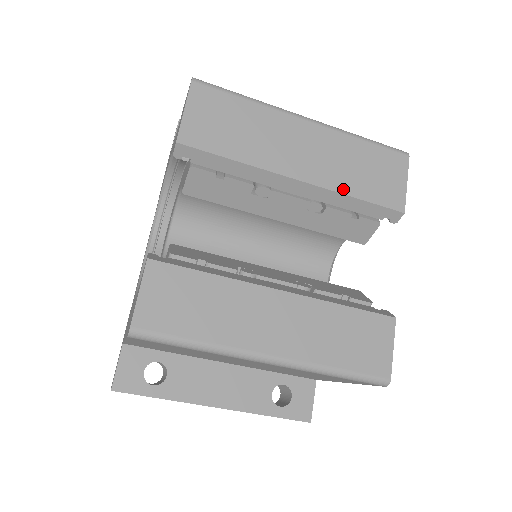
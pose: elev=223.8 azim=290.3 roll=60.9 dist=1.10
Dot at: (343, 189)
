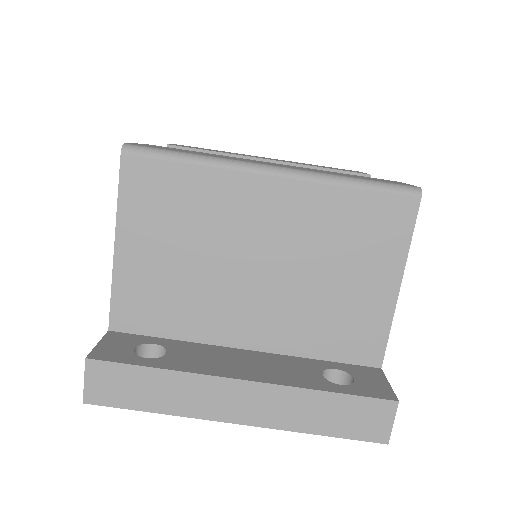
Dot at: (309, 165)
